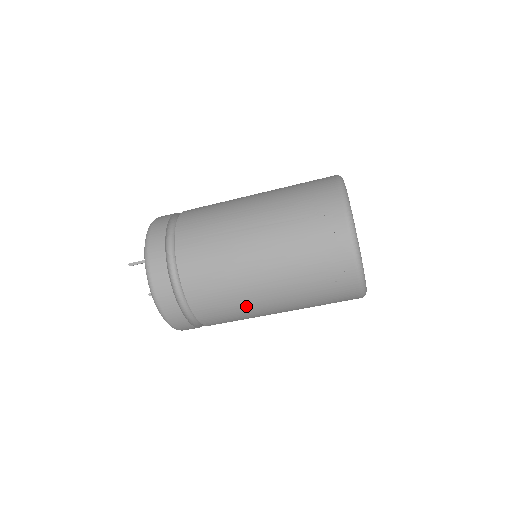
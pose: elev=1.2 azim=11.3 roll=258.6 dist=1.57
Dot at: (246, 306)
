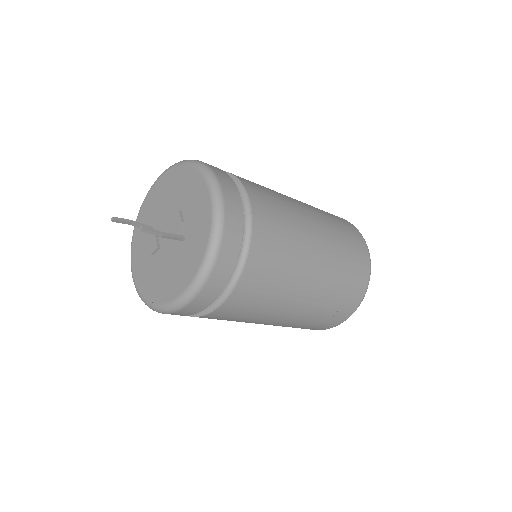
Dot at: occluded
